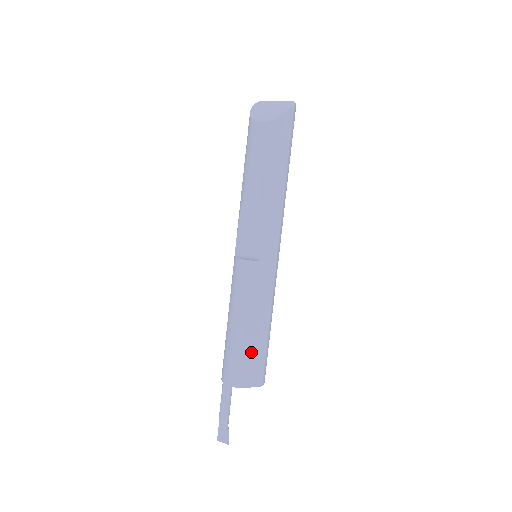
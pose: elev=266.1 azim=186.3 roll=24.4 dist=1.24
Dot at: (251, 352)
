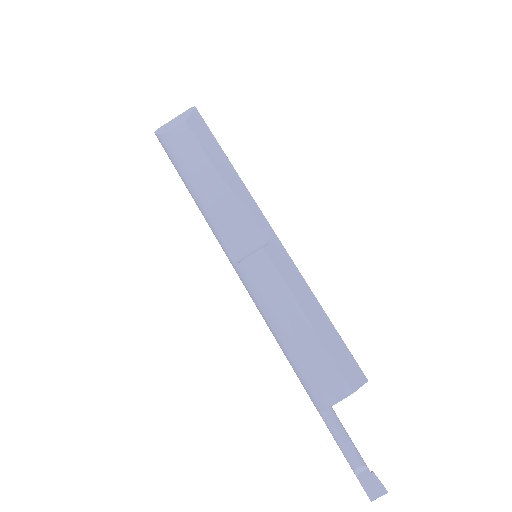
Dot at: (330, 346)
